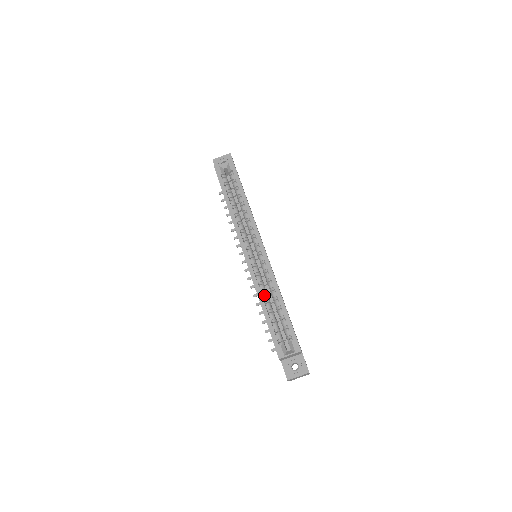
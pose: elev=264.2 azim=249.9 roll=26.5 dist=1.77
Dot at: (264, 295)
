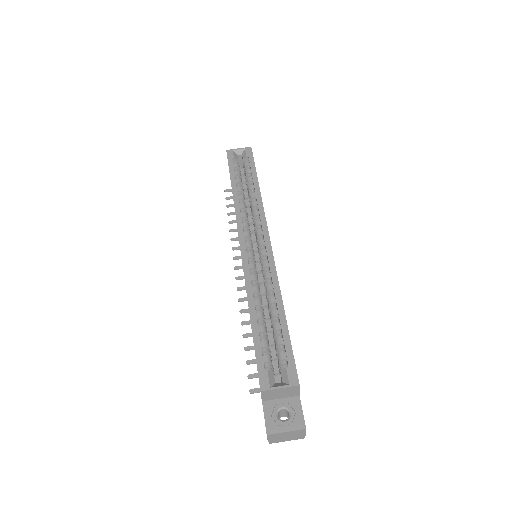
Dot at: (257, 299)
